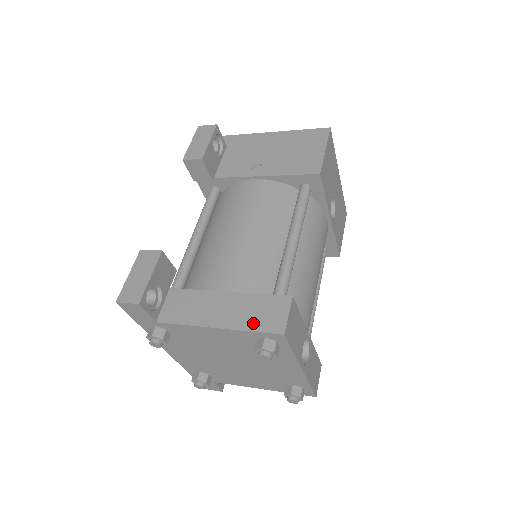
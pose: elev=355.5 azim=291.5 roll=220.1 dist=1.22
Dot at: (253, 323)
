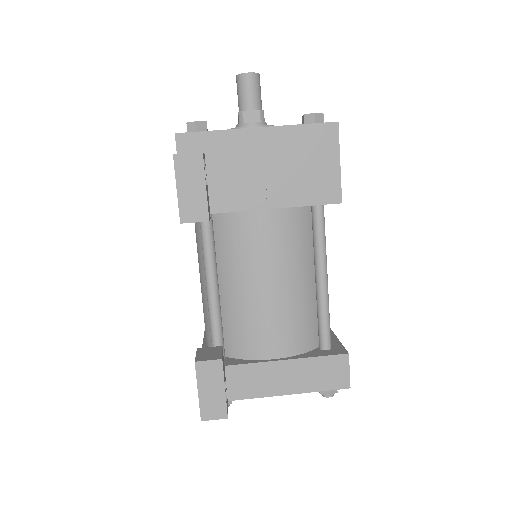
Dot at: (321, 384)
